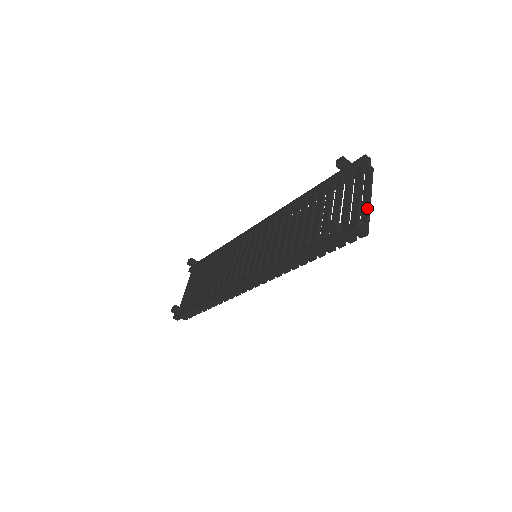
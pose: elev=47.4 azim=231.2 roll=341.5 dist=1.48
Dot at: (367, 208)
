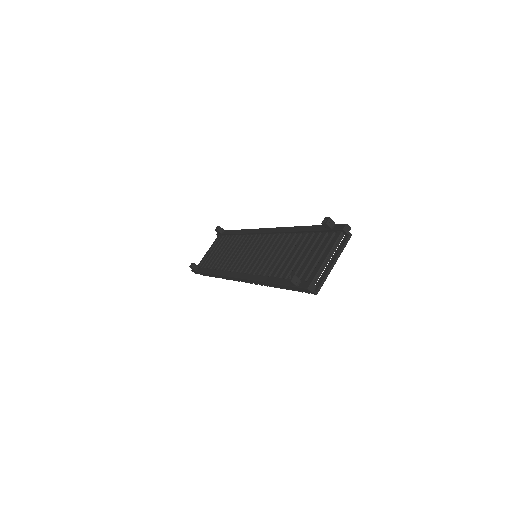
Dot at: (328, 271)
